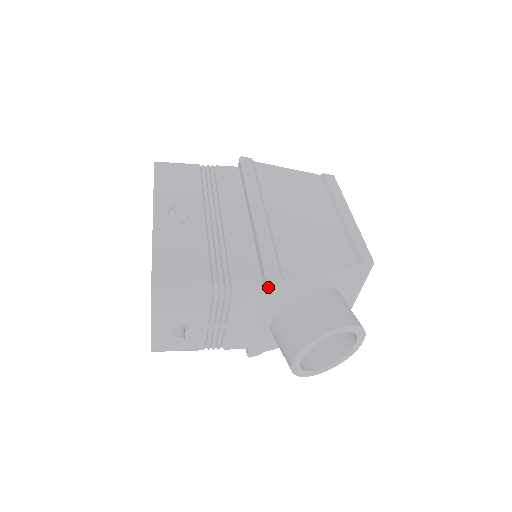
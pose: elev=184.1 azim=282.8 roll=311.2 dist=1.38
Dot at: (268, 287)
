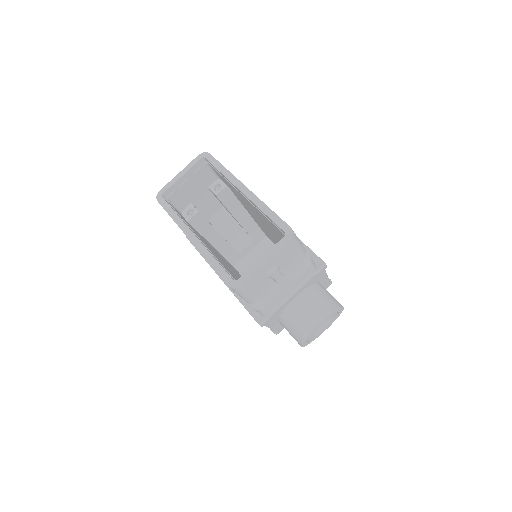
Dot at: (324, 266)
